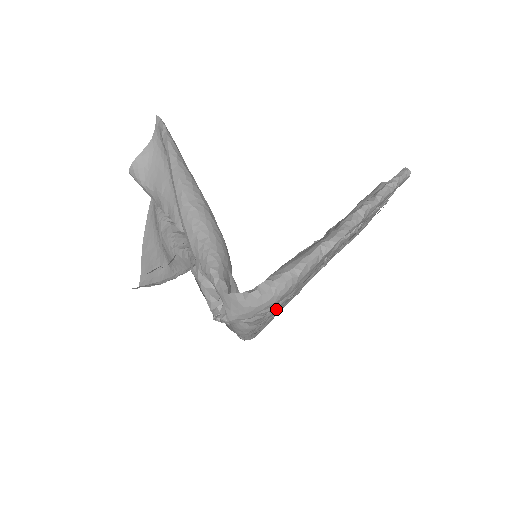
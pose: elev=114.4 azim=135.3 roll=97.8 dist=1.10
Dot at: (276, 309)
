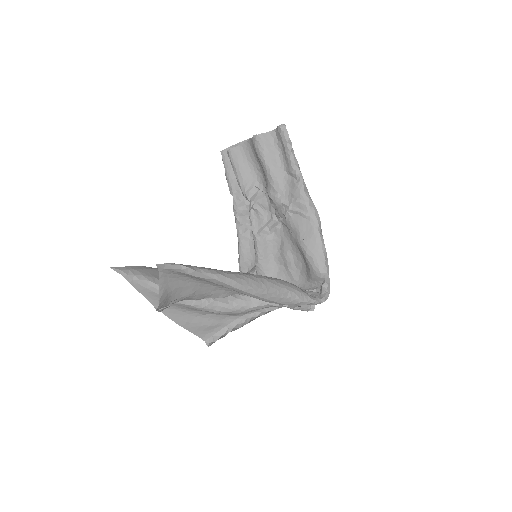
Dot at: occluded
